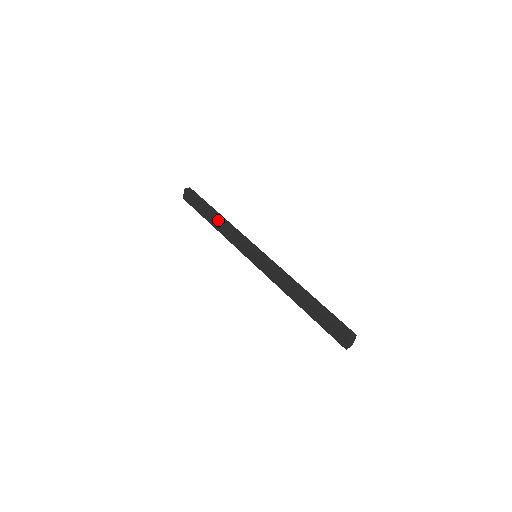
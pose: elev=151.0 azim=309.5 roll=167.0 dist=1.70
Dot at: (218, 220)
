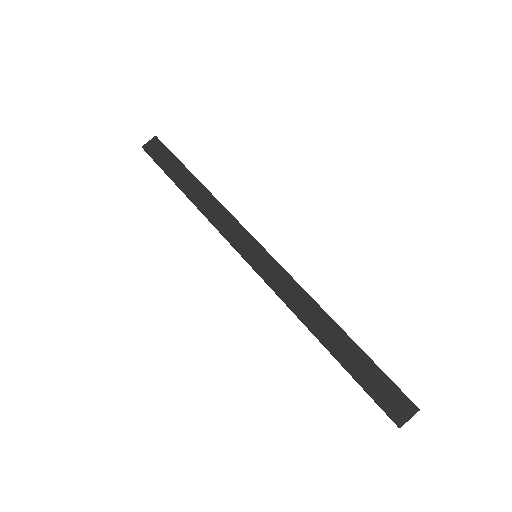
Dot at: (207, 189)
